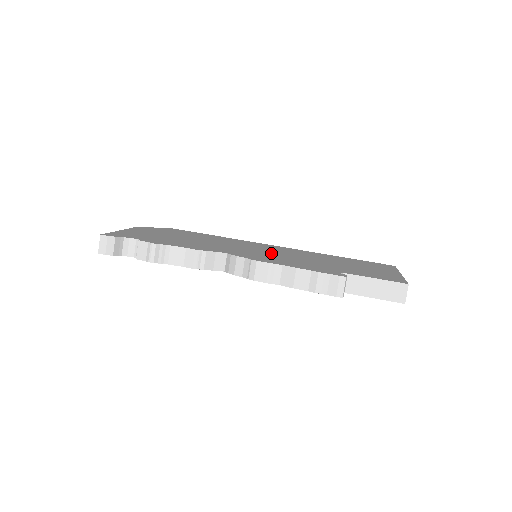
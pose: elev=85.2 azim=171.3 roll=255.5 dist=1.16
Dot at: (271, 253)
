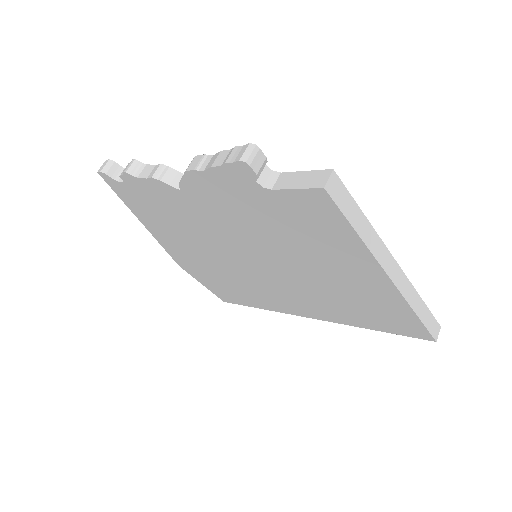
Dot at: occluded
